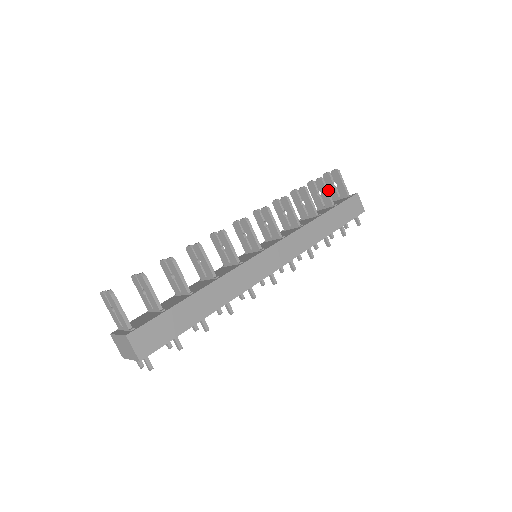
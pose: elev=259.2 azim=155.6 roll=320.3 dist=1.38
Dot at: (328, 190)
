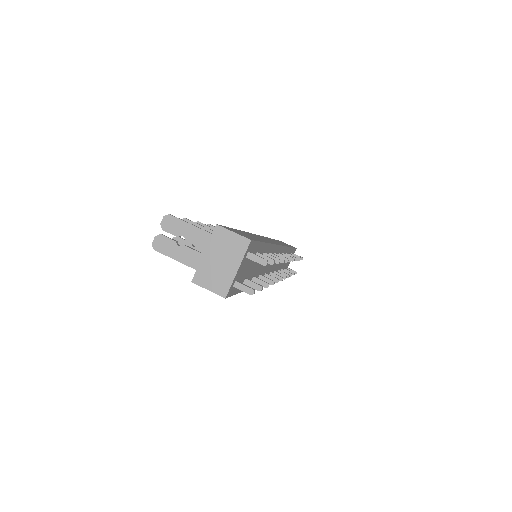
Dot at: occluded
